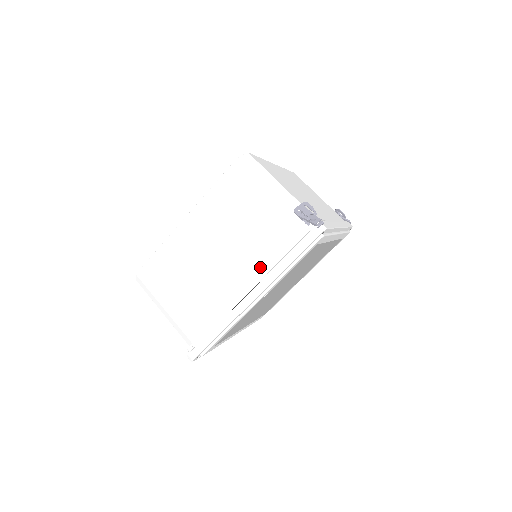
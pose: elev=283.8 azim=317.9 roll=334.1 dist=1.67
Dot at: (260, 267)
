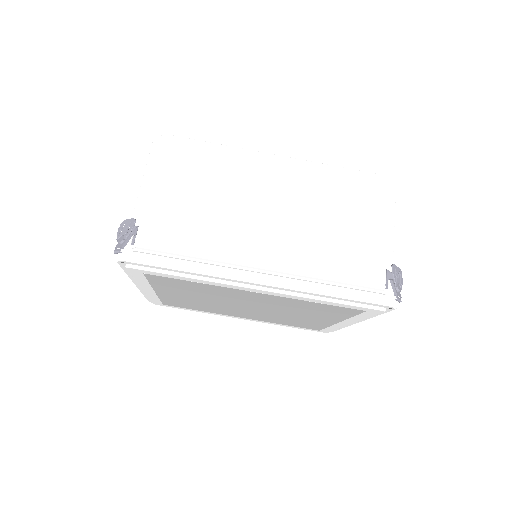
Dot at: occluded
